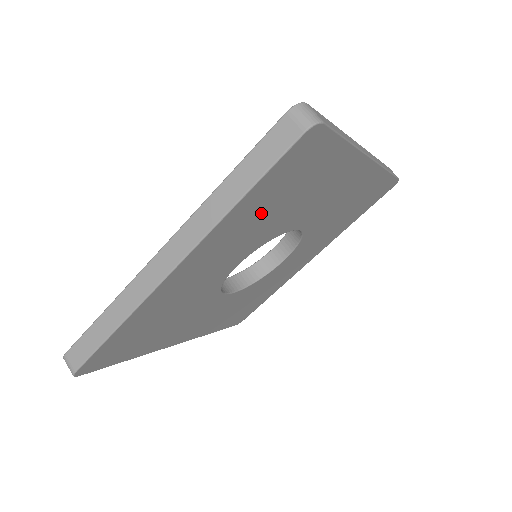
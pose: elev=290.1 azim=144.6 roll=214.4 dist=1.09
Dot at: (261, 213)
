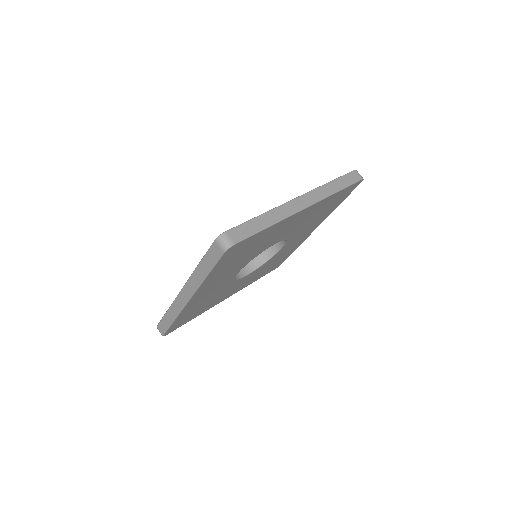
Dot at: (229, 266)
